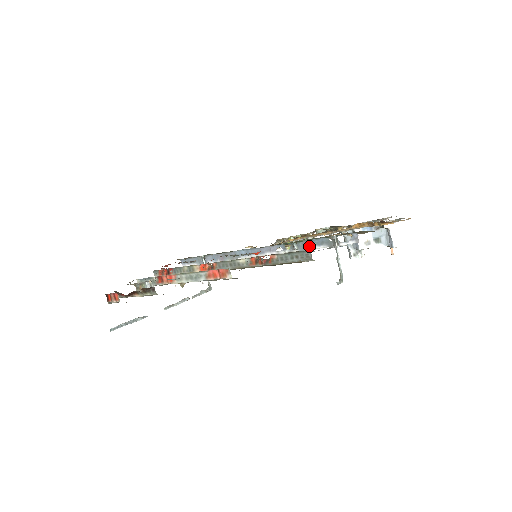
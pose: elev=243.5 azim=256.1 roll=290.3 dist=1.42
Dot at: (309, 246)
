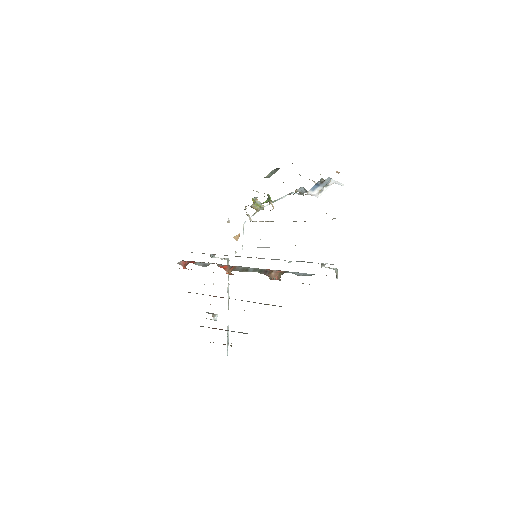
Dot at: occluded
